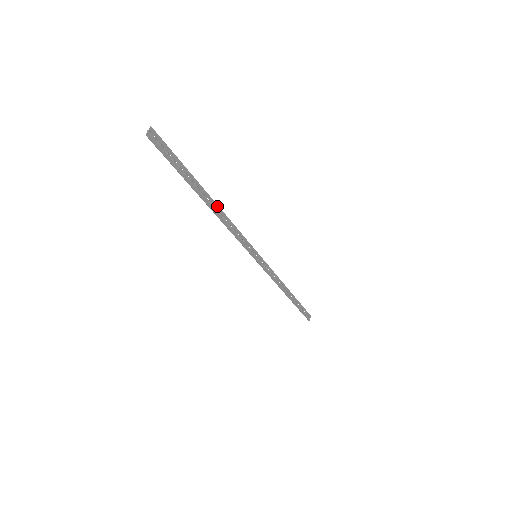
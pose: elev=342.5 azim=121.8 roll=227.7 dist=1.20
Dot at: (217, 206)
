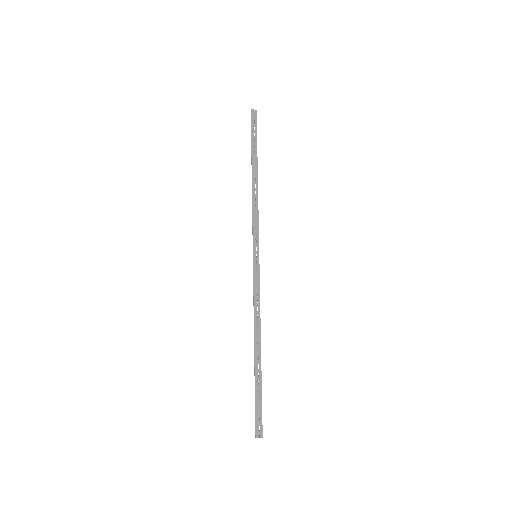
Dot at: (257, 184)
